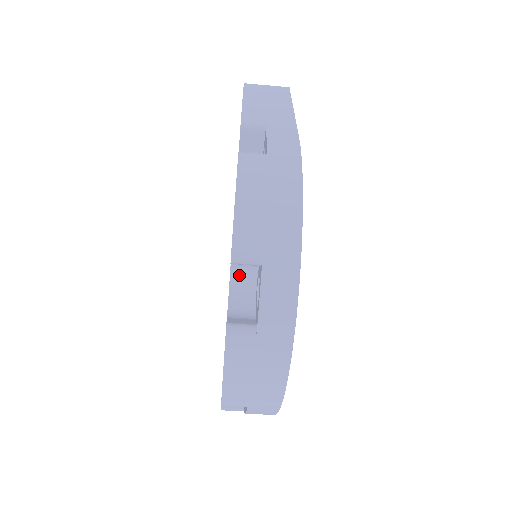
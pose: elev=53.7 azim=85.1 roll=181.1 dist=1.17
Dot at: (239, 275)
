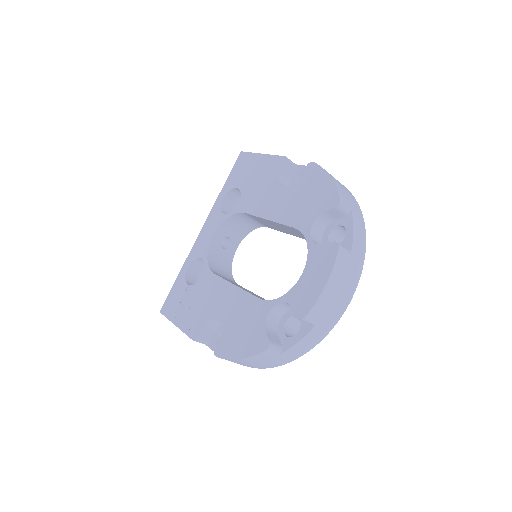
Dot at: (316, 228)
